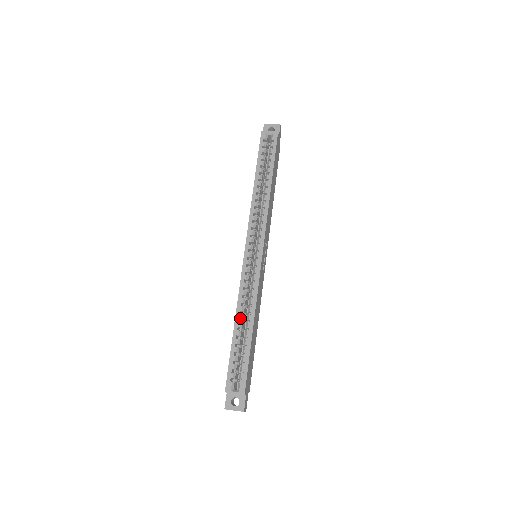
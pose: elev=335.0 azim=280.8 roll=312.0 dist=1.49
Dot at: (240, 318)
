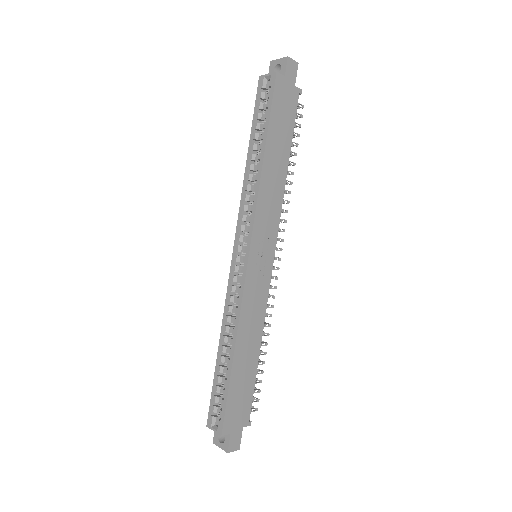
Dot at: (223, 341)
